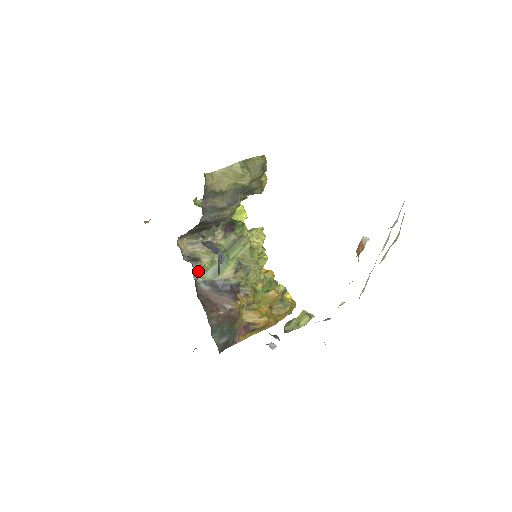
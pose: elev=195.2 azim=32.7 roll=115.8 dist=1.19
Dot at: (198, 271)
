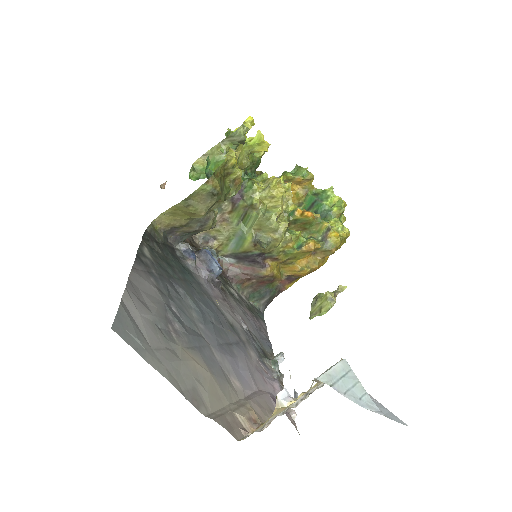
Dot at: (218, 249)
